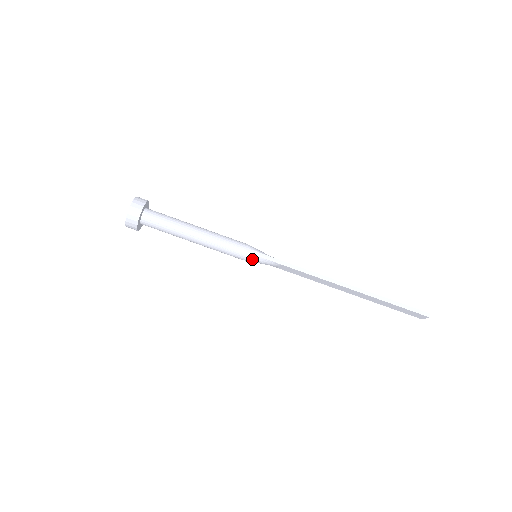
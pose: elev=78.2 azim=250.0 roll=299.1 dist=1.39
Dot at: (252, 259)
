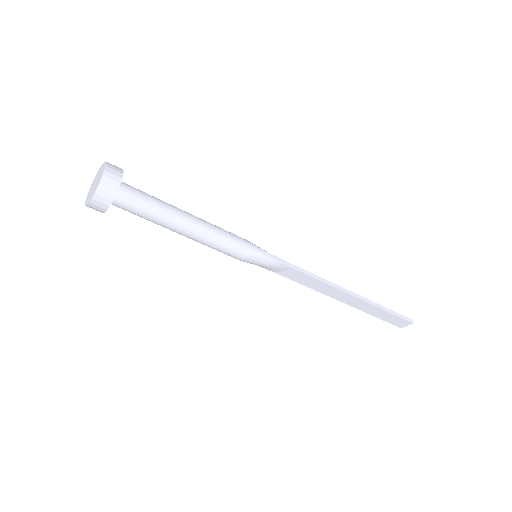
Dot at: (256, 259)
